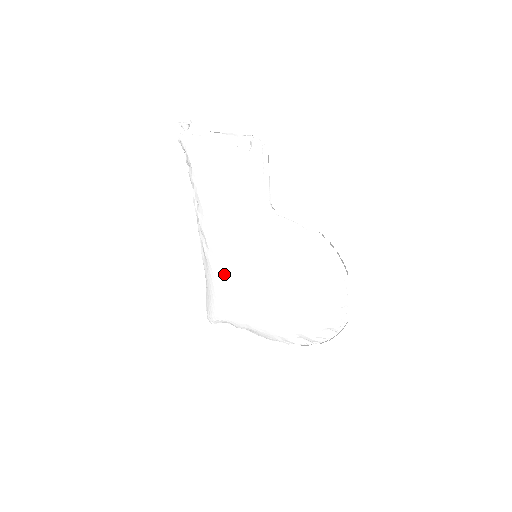
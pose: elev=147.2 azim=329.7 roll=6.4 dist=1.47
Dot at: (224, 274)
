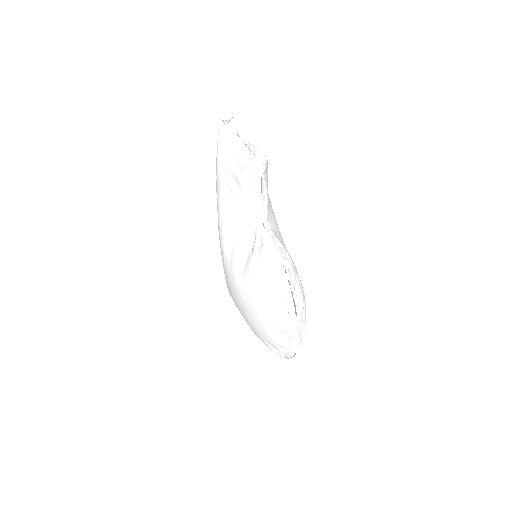
Dot at: (222, 260)
